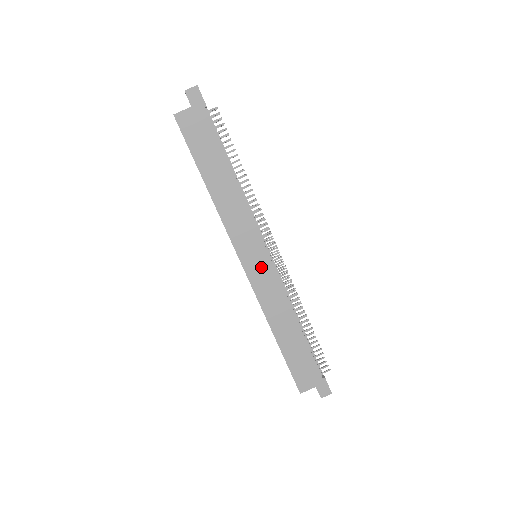
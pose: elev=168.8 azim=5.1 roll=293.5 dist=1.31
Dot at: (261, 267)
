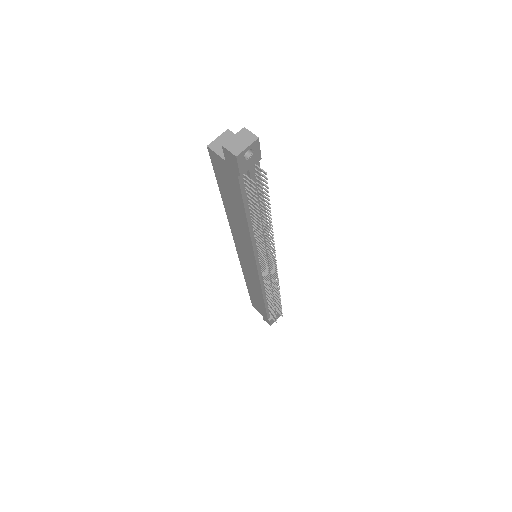
Dot at: (250, 267)
